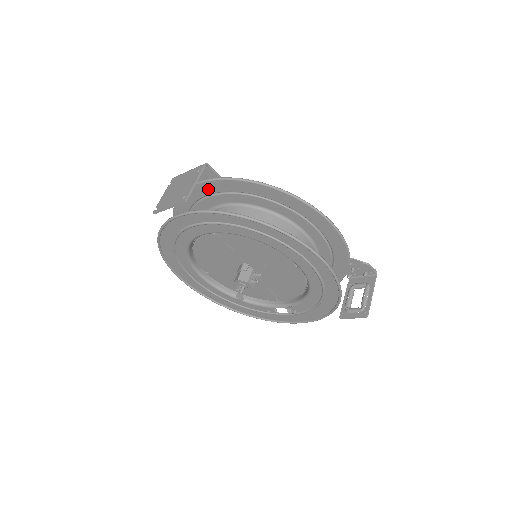
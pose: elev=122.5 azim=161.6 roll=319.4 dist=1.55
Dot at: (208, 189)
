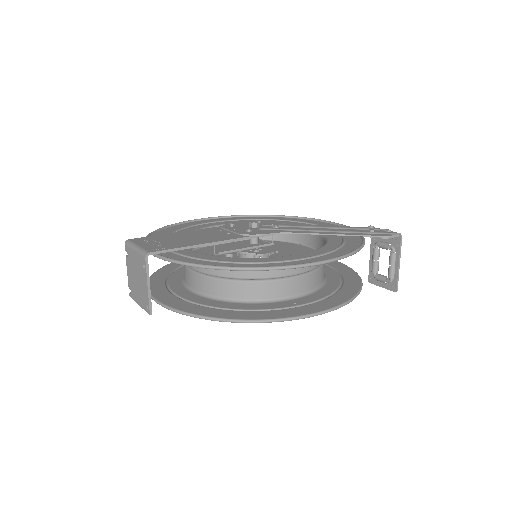
Dot at: (167, 255)
